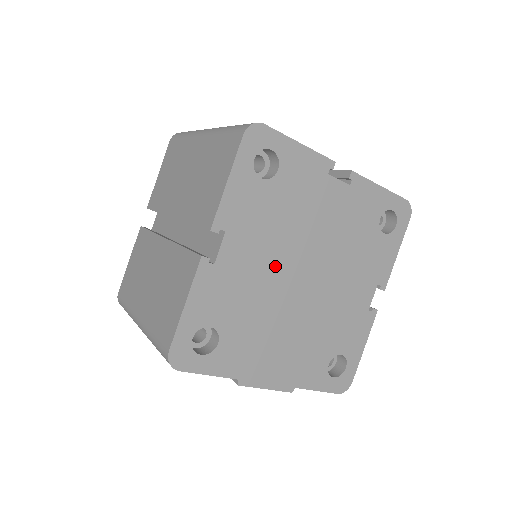
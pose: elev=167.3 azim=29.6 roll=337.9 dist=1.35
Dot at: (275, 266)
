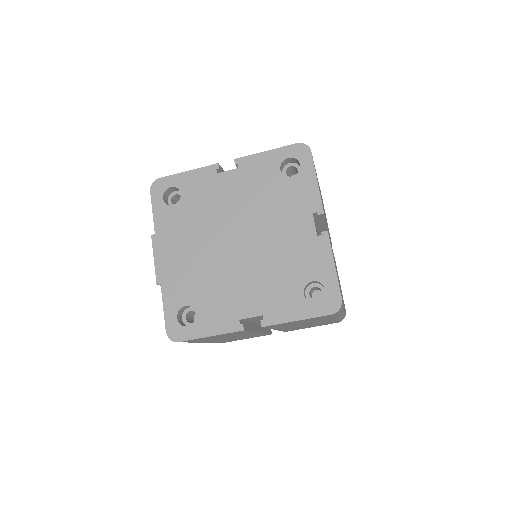
Dot at: (234, 213)
